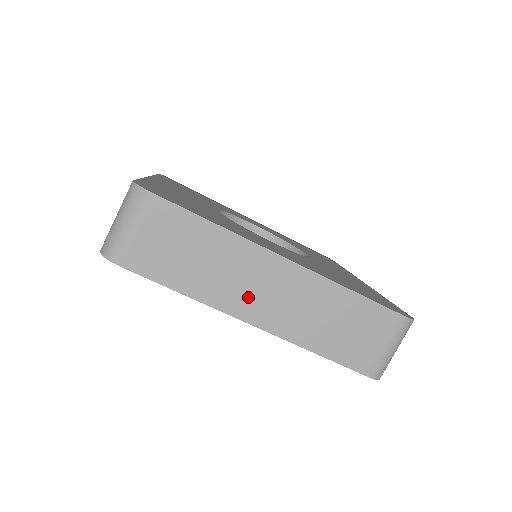
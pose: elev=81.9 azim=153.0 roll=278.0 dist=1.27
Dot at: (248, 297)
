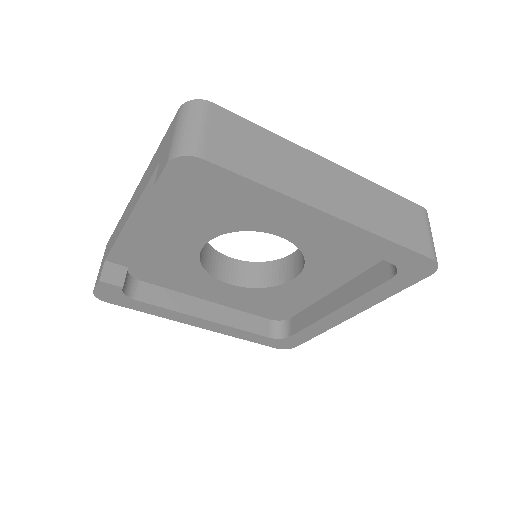
Dot at: (318, 190)
